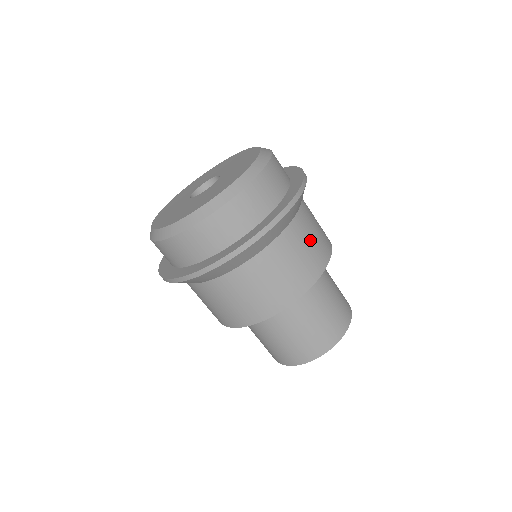
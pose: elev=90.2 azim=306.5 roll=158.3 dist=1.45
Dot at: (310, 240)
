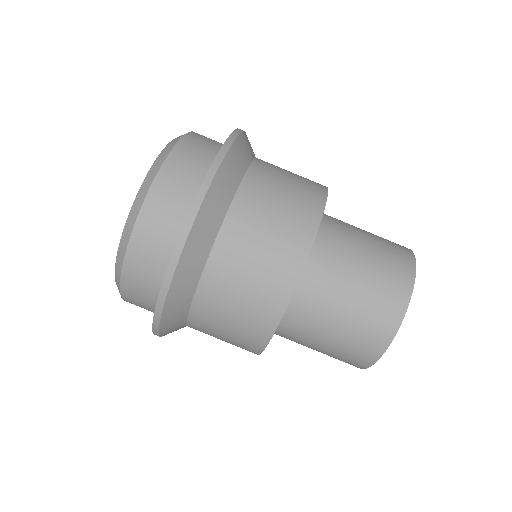
Dot at: (284, 183)
